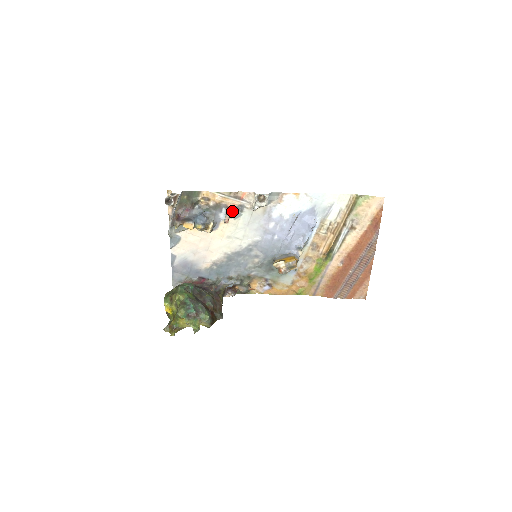
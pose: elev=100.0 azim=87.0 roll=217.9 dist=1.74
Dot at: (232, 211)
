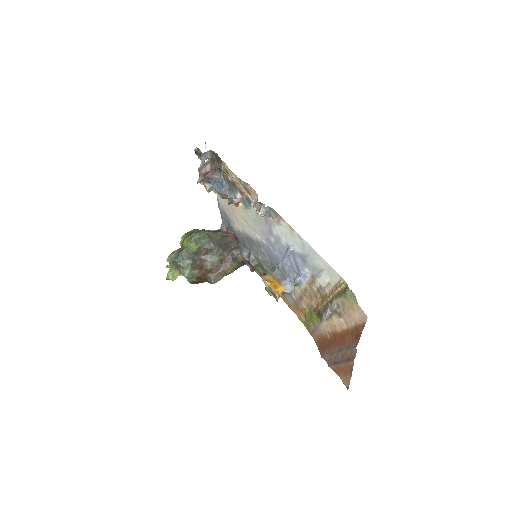
Dot at: (243, 198)
